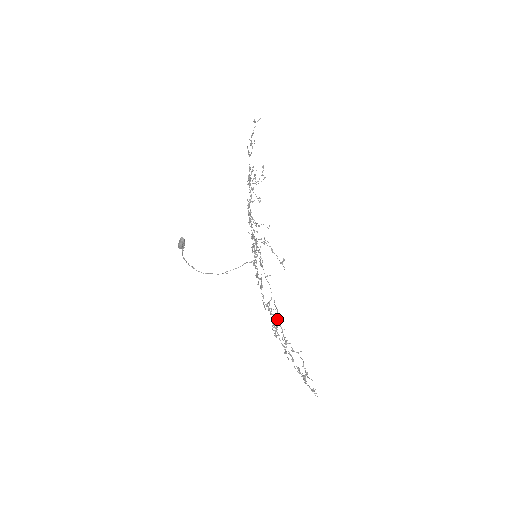
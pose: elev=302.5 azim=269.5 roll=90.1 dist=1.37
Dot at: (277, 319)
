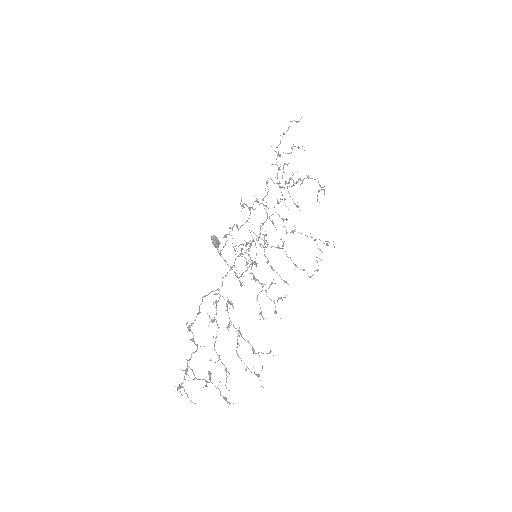
Dot at: occluded
